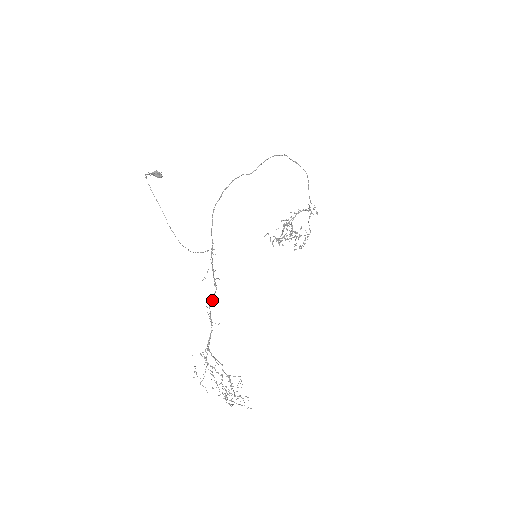
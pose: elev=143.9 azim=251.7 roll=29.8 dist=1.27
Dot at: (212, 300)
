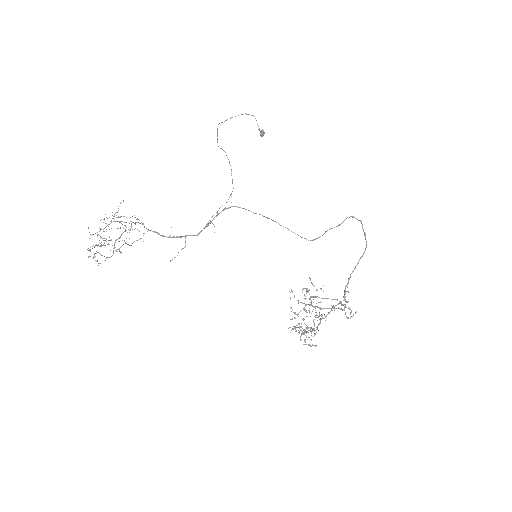
Dot at: (193, 235)
